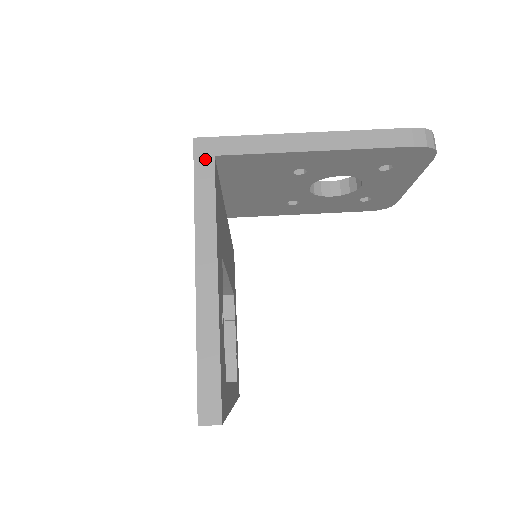
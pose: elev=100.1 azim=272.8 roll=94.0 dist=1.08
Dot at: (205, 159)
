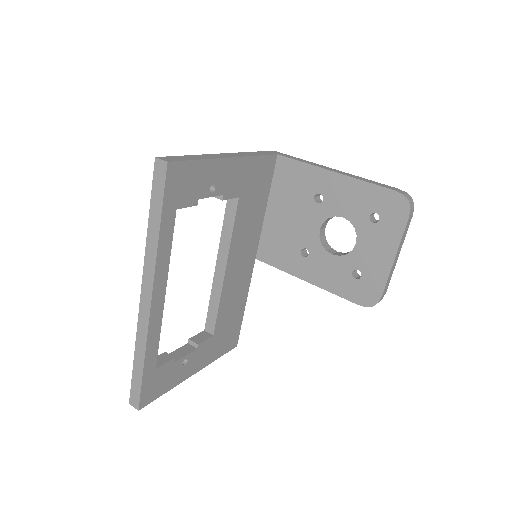
Dot at: (272, 153)
